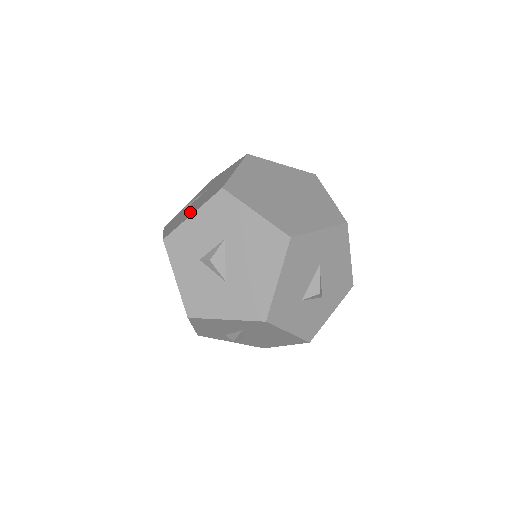
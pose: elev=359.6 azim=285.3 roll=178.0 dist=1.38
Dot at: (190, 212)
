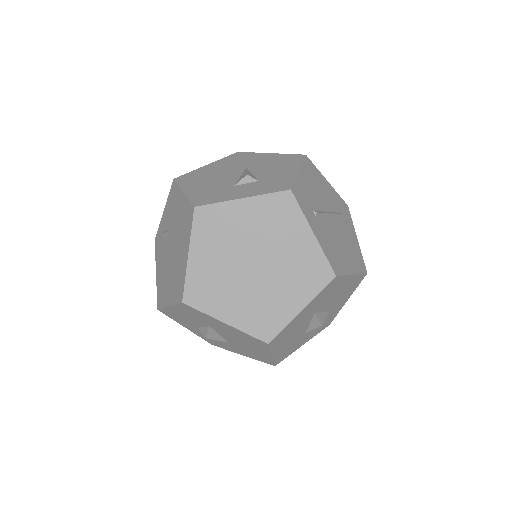
Dot at: (167, 288)
